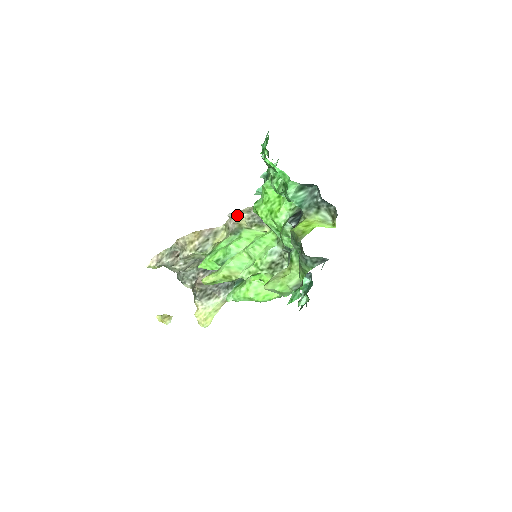
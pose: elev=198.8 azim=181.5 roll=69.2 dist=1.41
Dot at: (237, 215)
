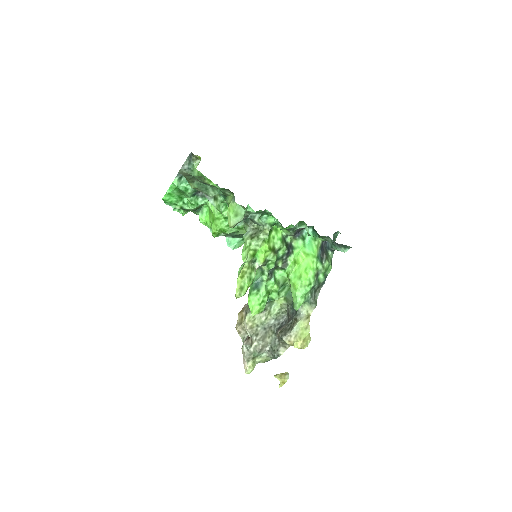
Dot at: occluded
